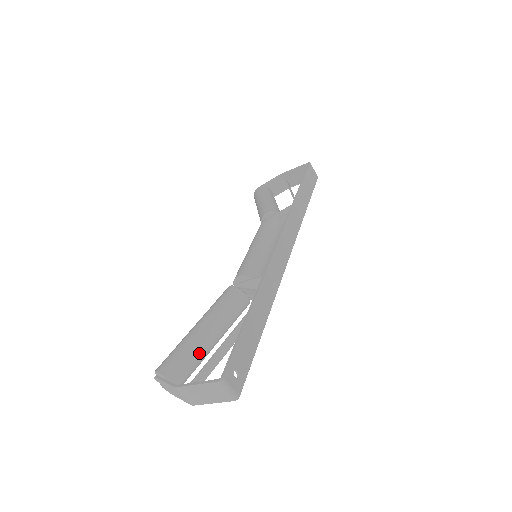
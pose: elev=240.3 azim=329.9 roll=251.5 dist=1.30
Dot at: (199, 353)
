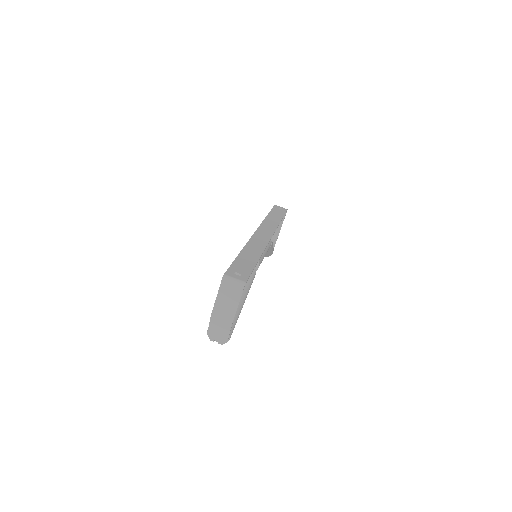
Dot at: occluded
